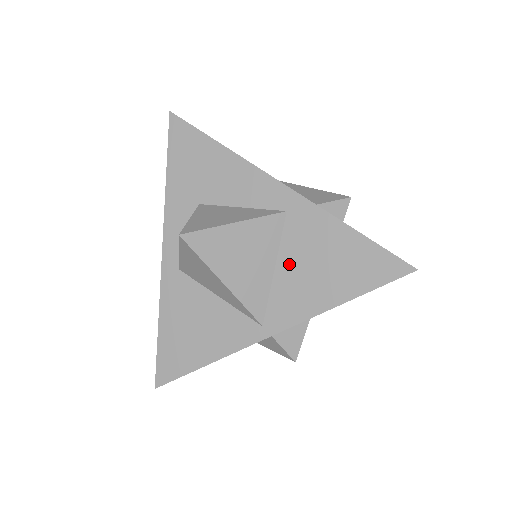
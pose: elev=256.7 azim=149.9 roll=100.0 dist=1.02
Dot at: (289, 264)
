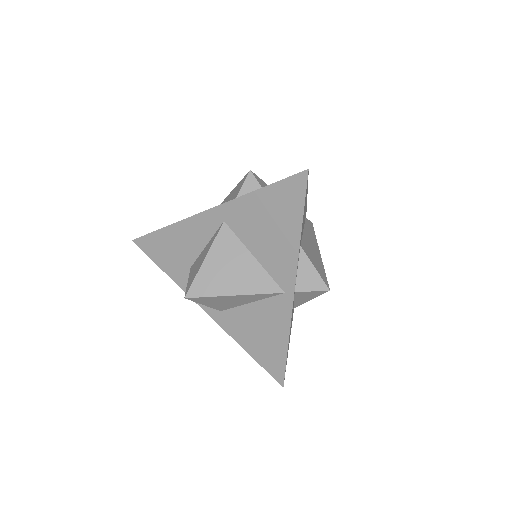
Dot at: (256, 246)
